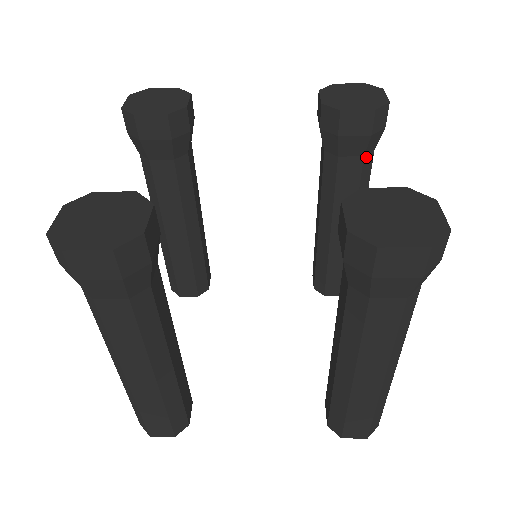
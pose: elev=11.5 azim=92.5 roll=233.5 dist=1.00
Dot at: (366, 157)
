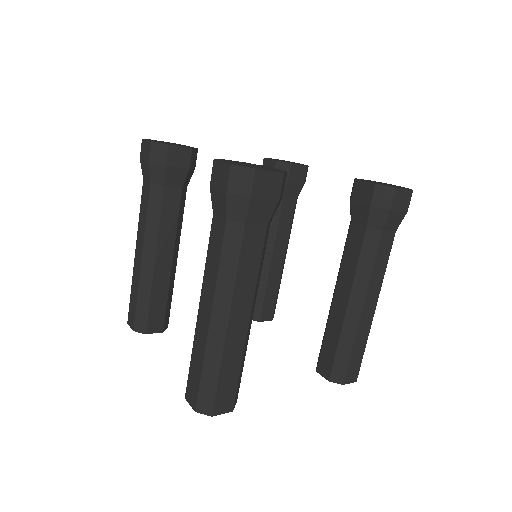
Dot at: (296, 200)
